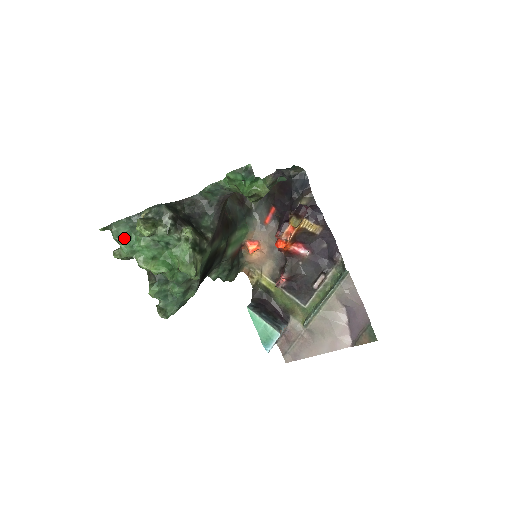
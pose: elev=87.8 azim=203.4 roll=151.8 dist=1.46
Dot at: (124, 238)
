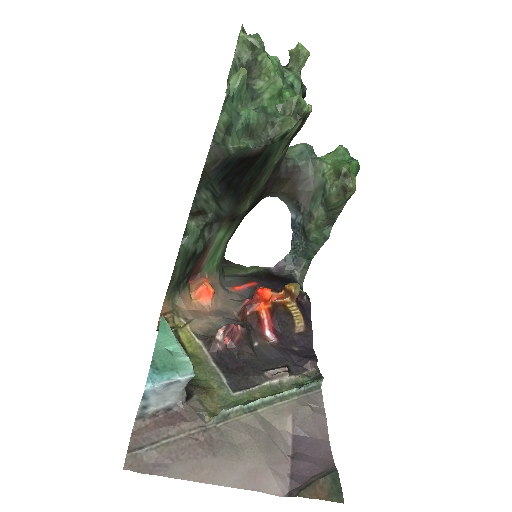
Dot at: occluded
